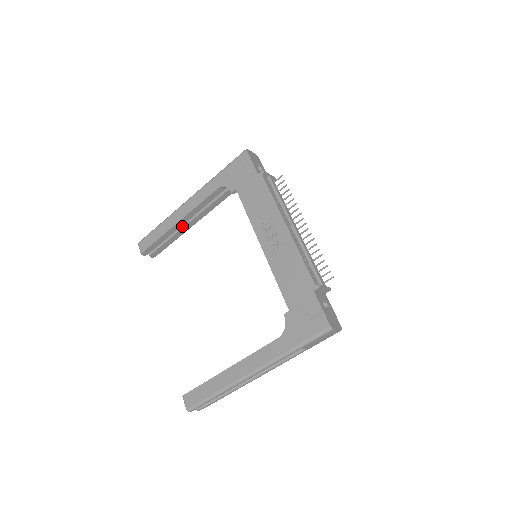
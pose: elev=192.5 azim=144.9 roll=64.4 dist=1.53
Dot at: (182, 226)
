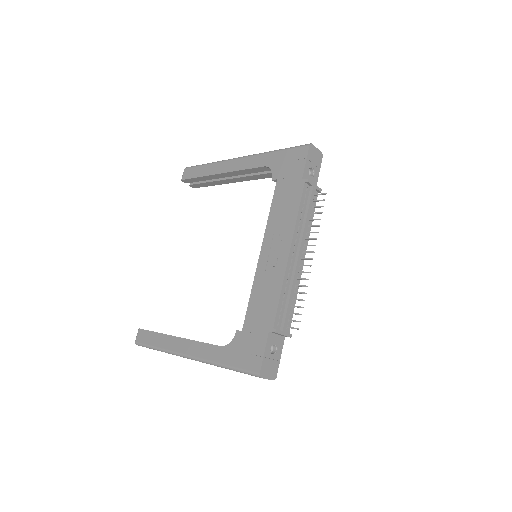
Dot at: (225, 177)
